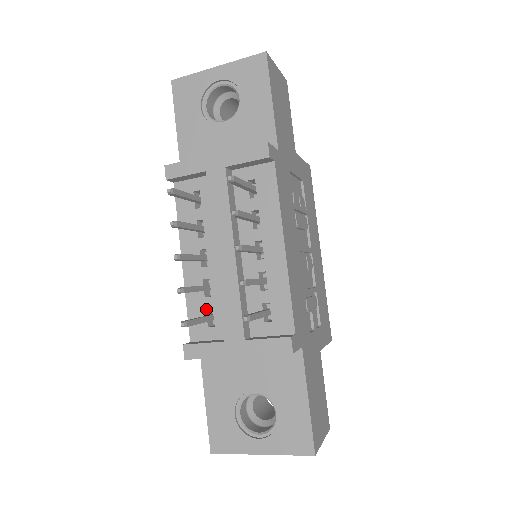
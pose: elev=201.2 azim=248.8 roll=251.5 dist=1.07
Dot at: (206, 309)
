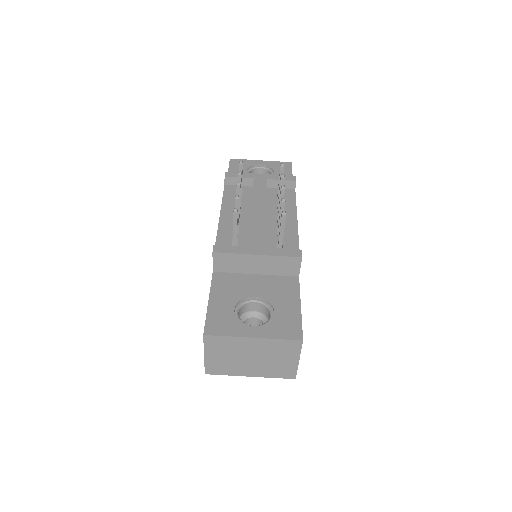
Dot at: (232, 240)
